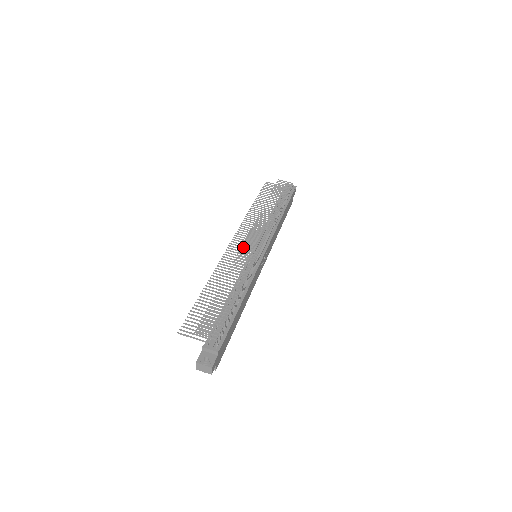
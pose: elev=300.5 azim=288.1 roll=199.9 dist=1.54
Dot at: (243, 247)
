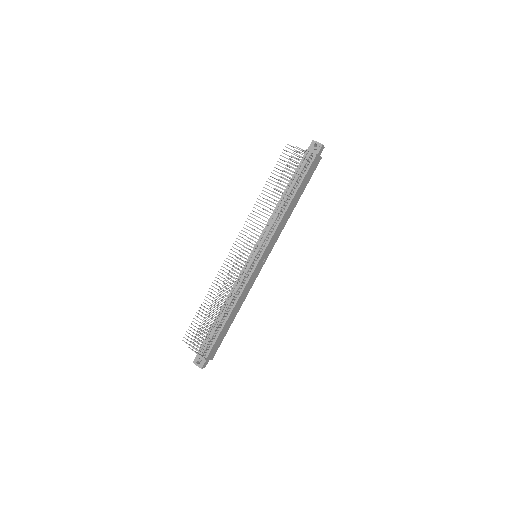
Dot at: occluded
